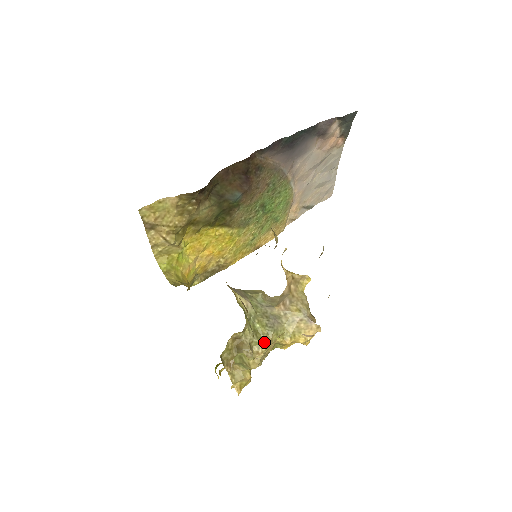
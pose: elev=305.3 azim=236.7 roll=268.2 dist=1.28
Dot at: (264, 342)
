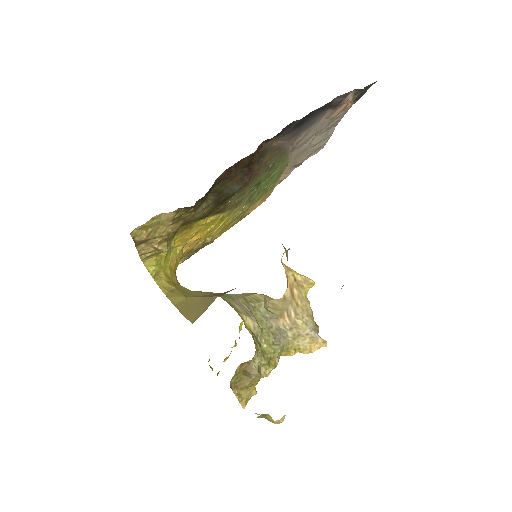
Dot at: (271, 361)
